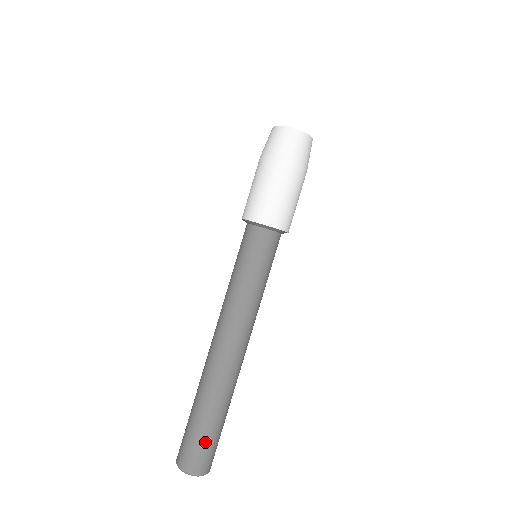
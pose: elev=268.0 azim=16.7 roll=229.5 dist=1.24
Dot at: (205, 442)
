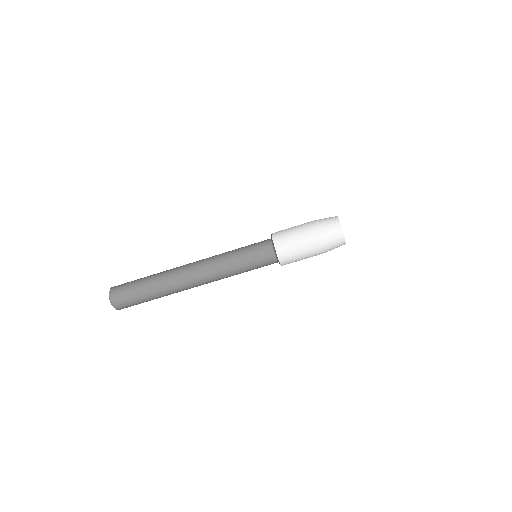
Dot at: occluded
